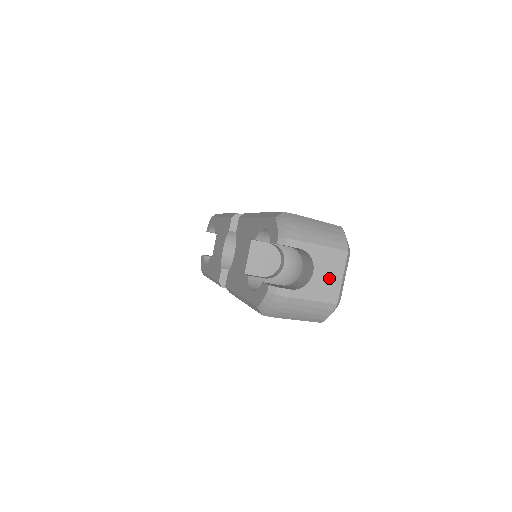
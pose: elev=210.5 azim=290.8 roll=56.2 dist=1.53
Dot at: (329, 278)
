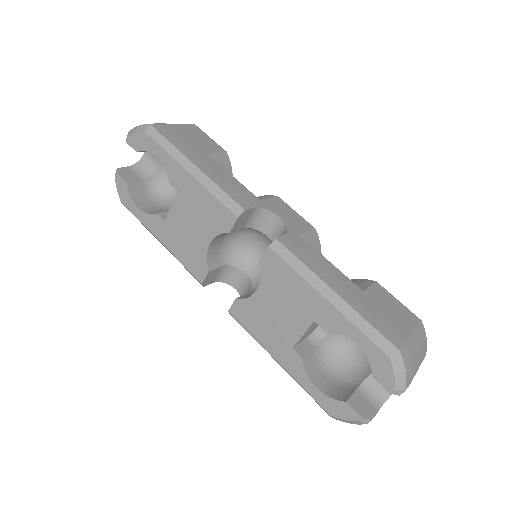
Dot at: occluded
